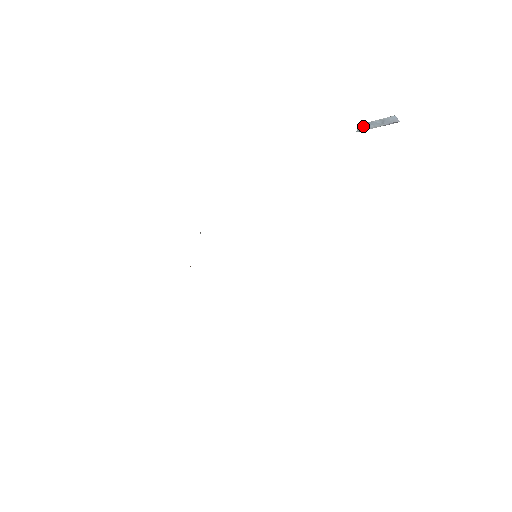
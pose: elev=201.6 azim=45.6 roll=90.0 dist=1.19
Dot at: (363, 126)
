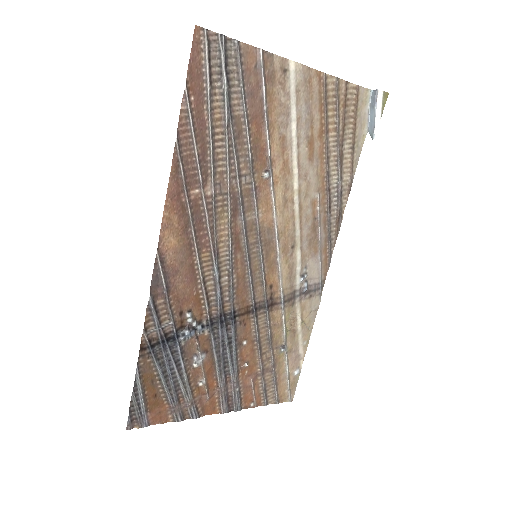
Dot at: (371, 128)
